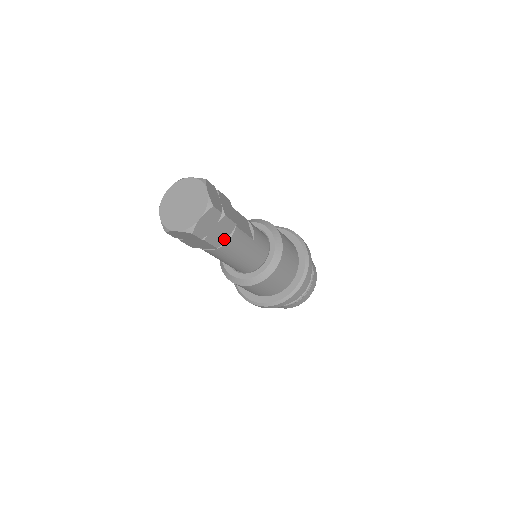
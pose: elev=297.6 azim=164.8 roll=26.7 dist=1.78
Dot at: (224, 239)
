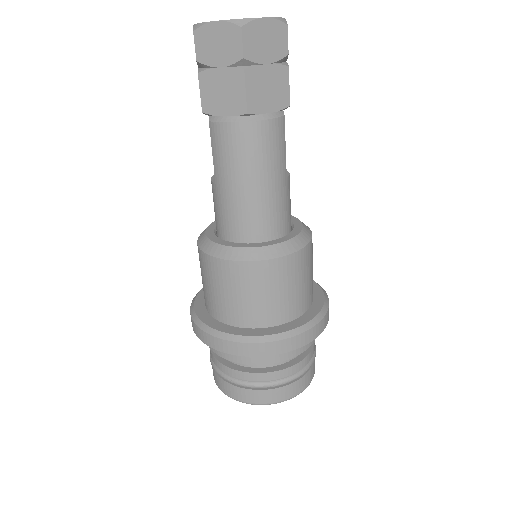
Dot at: (263, 110)
